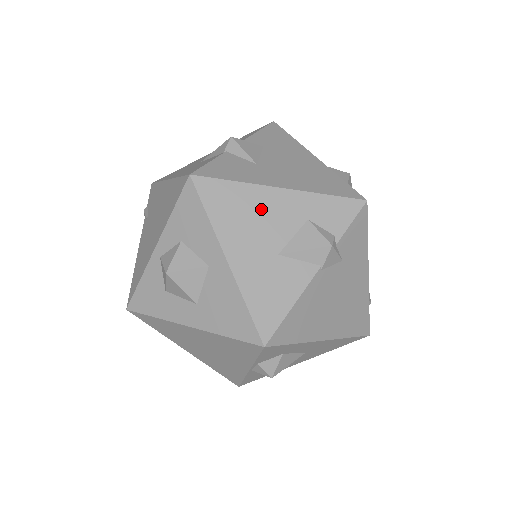
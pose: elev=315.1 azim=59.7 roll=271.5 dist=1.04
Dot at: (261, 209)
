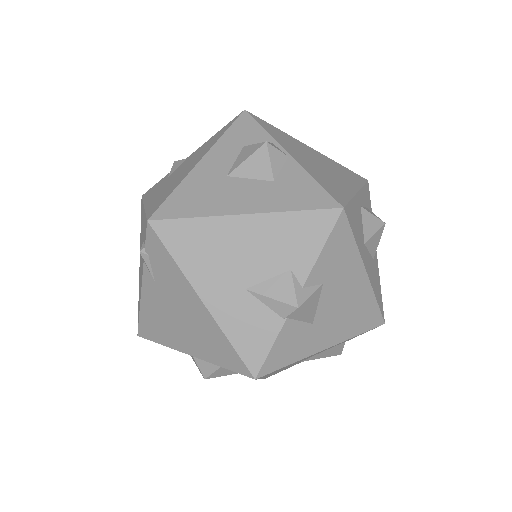
Dot at: occluded
